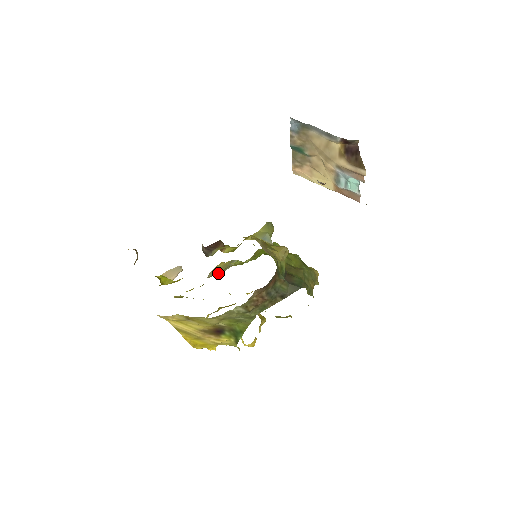
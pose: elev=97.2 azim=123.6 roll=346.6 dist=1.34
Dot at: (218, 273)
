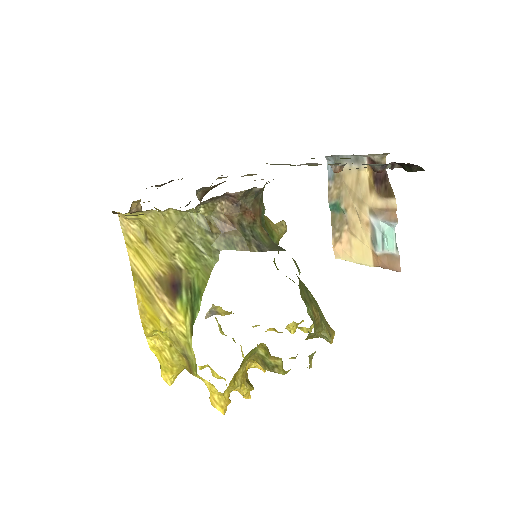
Dot at: occluded
